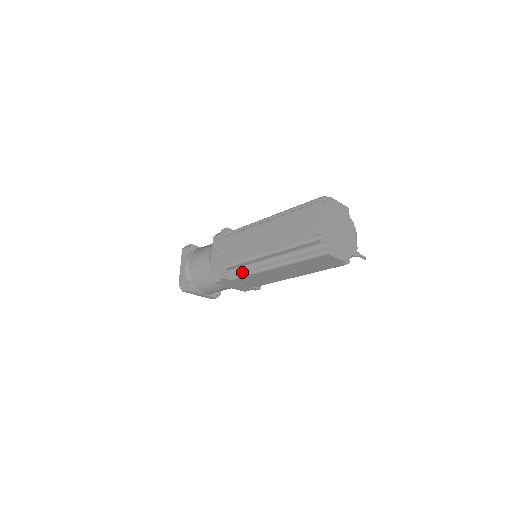
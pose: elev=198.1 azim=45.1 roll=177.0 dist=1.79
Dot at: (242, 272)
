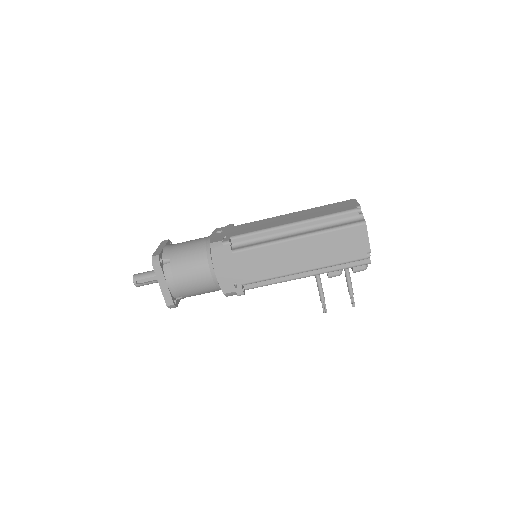
Dot at: (252, 244)
